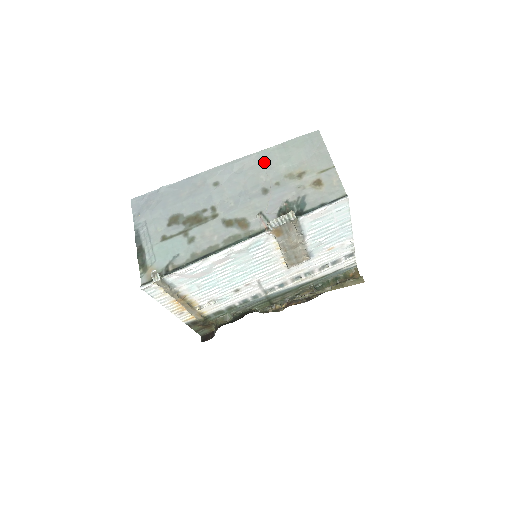
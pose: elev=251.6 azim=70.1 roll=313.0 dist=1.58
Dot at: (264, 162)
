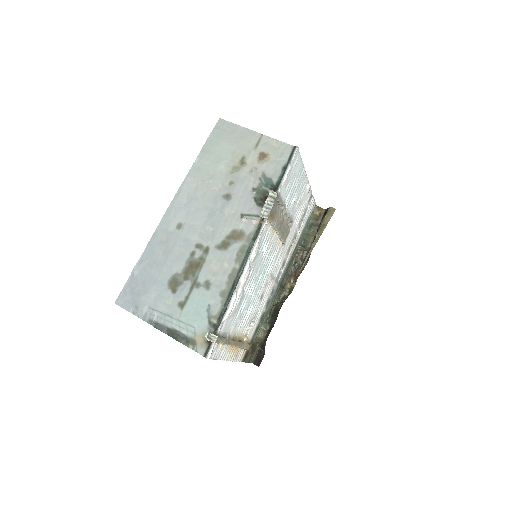
Dot at: (202, 177)
